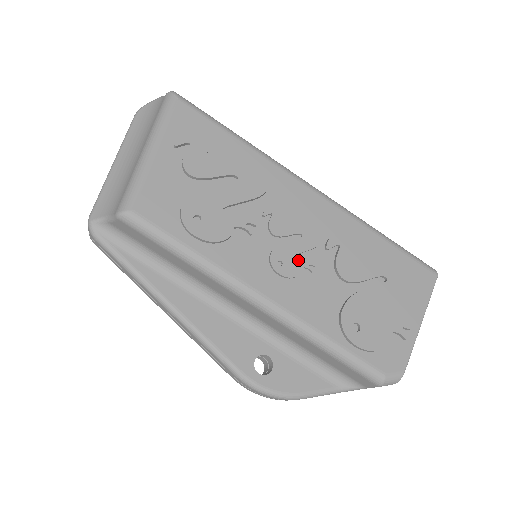
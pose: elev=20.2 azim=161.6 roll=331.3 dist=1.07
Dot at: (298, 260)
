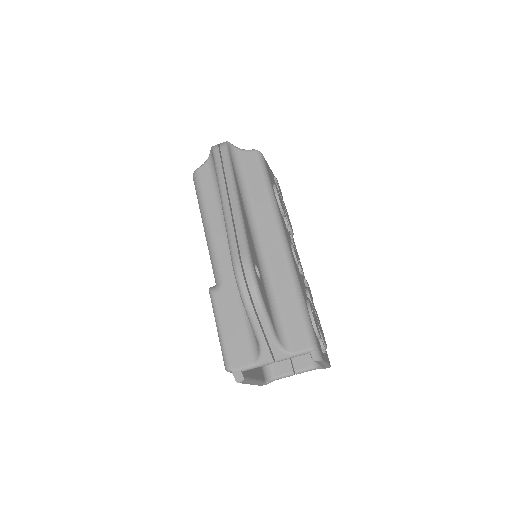
Dot at: occluded
